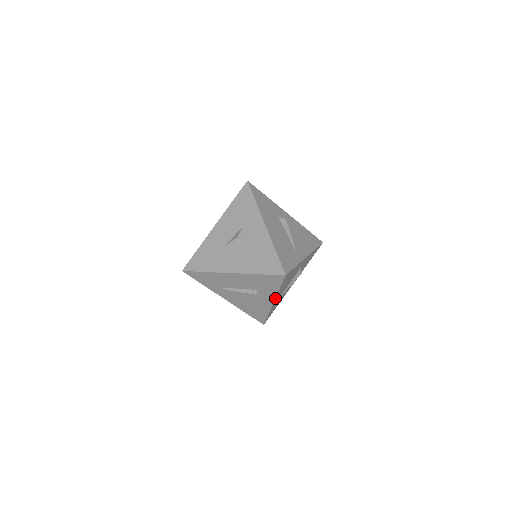
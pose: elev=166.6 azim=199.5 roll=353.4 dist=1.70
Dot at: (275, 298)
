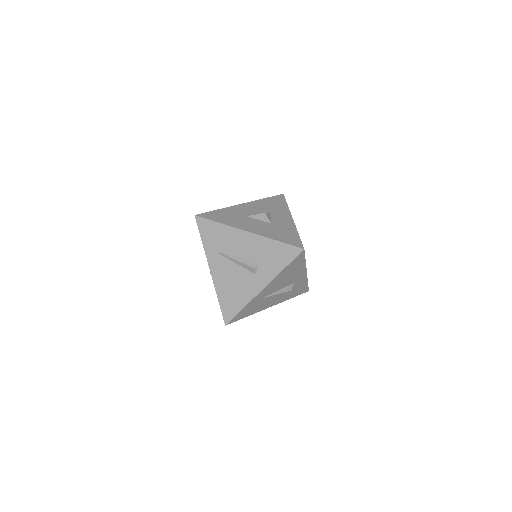
Dot at: (270, 282)
